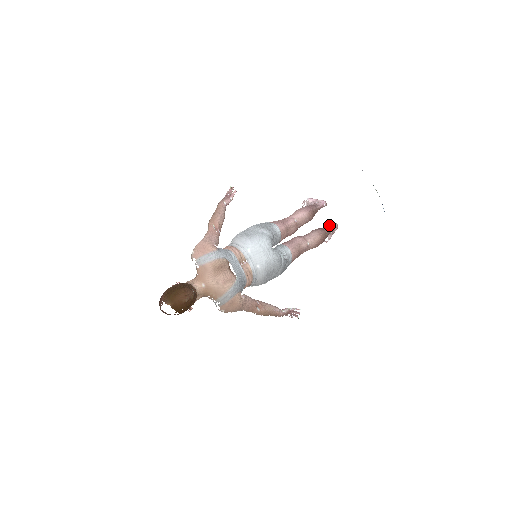
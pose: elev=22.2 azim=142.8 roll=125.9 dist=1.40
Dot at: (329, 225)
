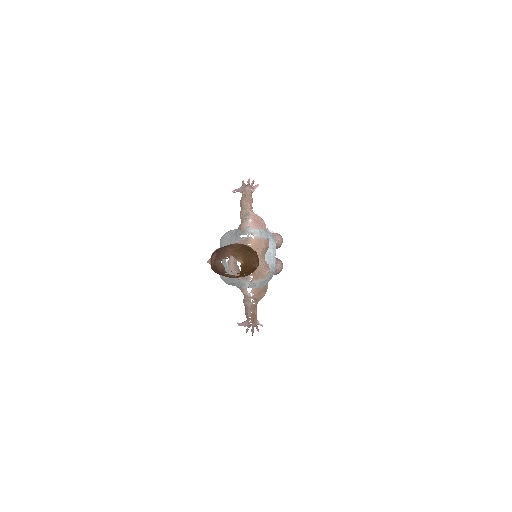
Dot at: occluded
